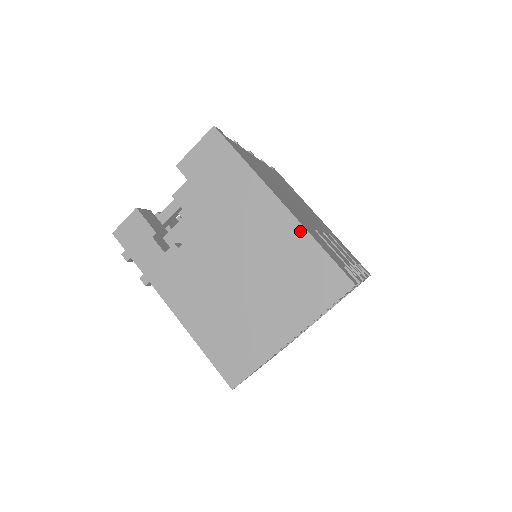
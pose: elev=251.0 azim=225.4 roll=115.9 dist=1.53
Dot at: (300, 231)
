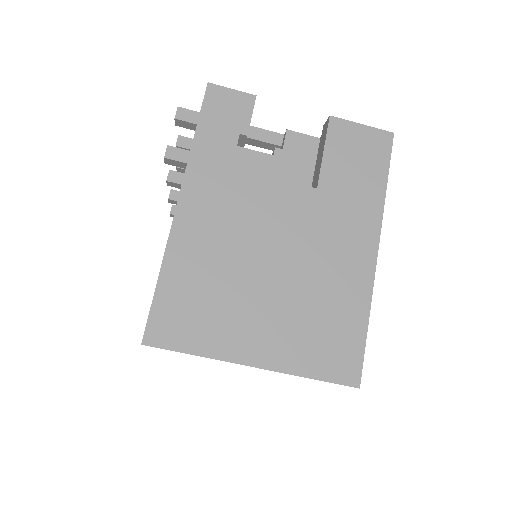
Dot at: (366, 292)
